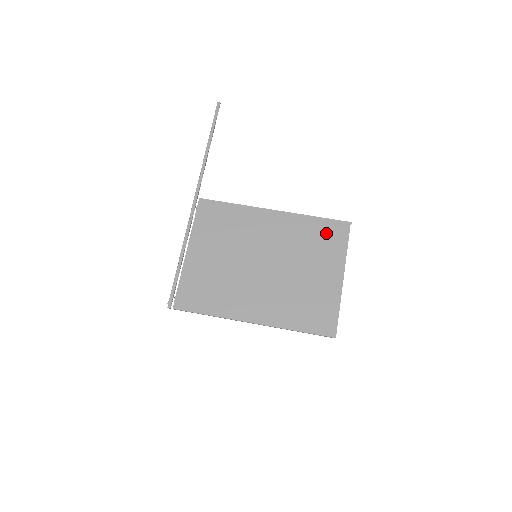
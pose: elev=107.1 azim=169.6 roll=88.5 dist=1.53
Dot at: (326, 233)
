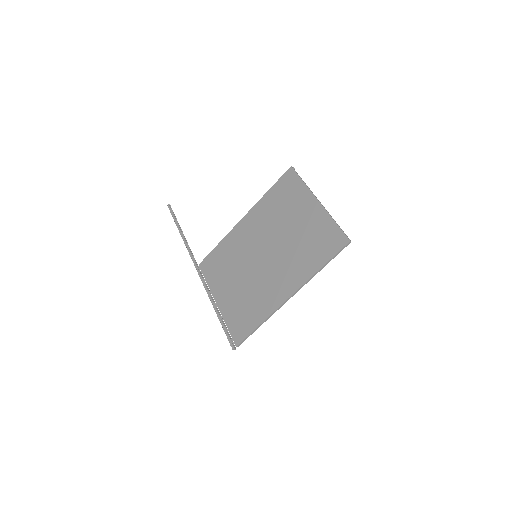
Dot at: (283, 191)
